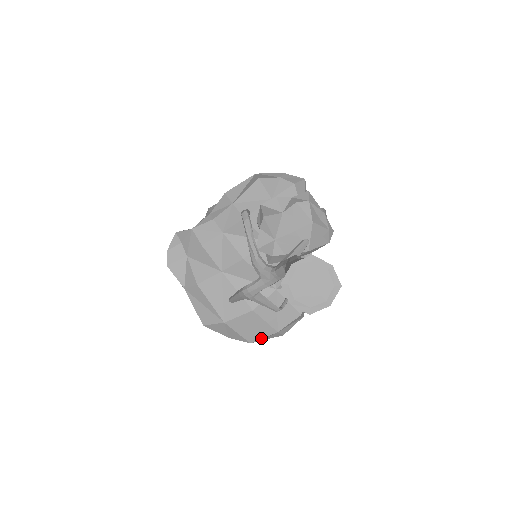
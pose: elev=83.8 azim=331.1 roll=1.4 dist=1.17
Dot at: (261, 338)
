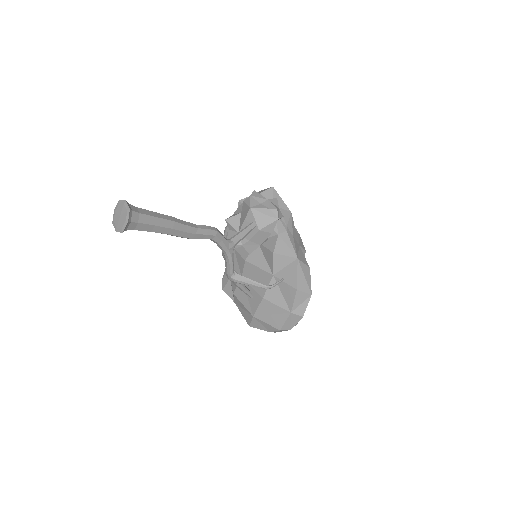
Dot at: (284, 323)
